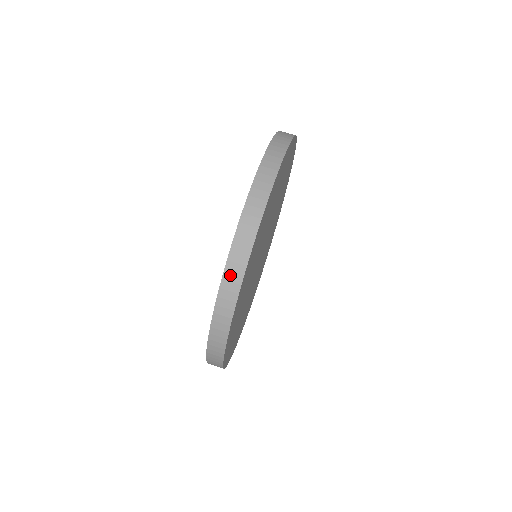
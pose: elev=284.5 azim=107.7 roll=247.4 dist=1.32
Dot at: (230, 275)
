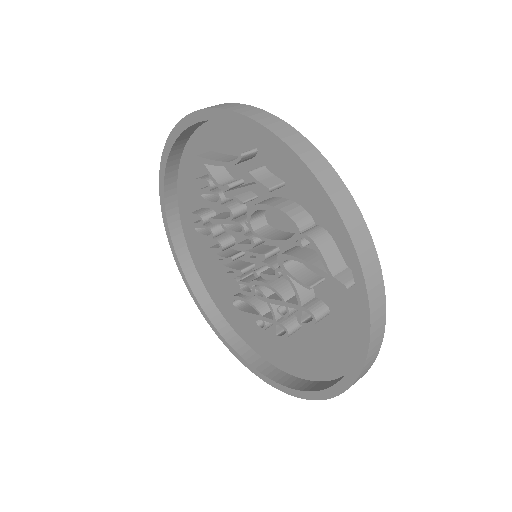
Dot at: (220, 106)
